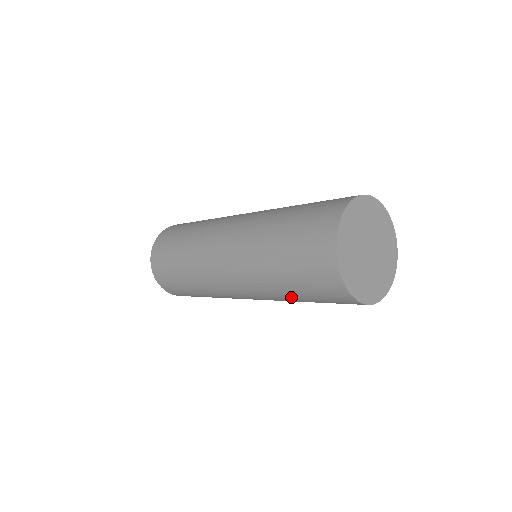
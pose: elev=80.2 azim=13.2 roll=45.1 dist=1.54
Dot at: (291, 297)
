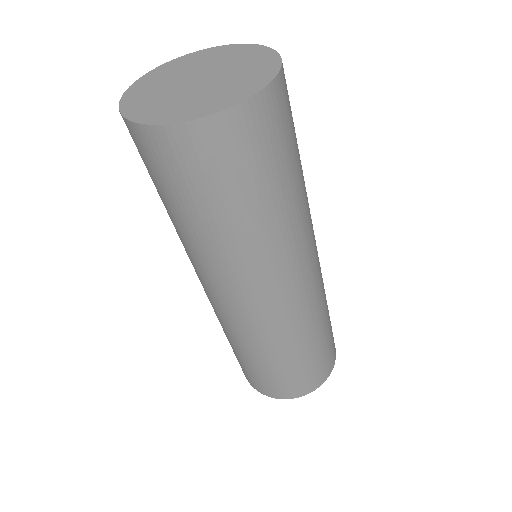
Dot at: occluded
